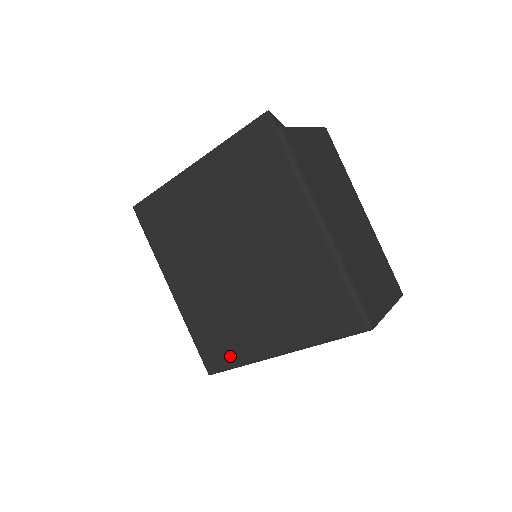
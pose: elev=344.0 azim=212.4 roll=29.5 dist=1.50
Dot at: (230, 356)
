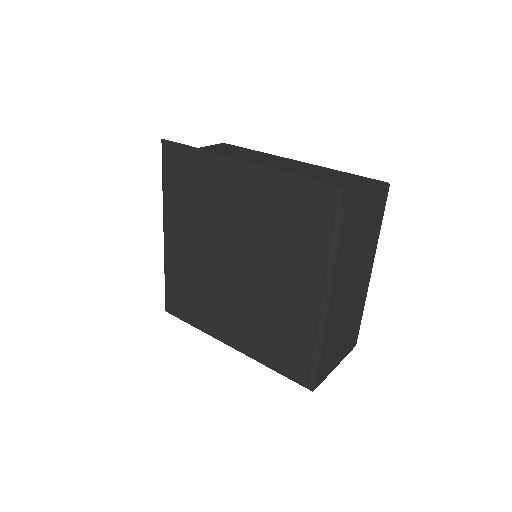
Dot at: (191, 317)
